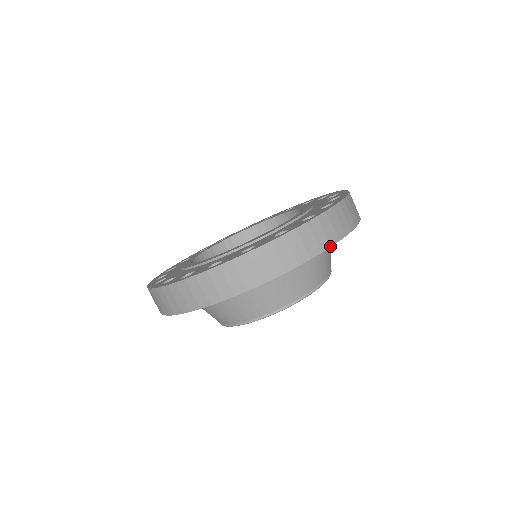
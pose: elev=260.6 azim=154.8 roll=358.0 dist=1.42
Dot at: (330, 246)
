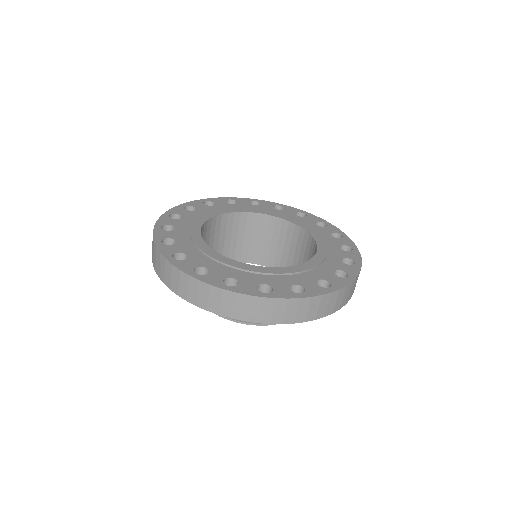
Dot at: (294, 323)
